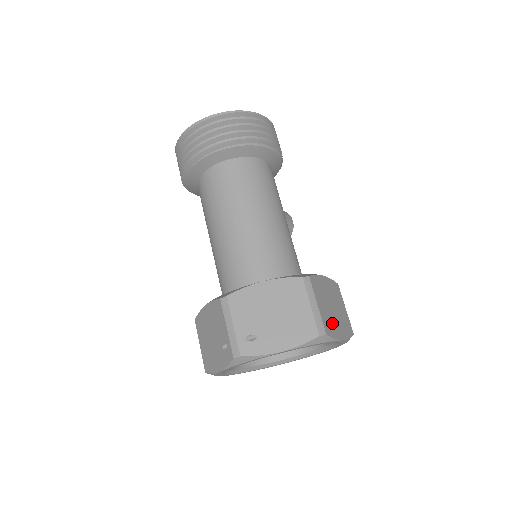
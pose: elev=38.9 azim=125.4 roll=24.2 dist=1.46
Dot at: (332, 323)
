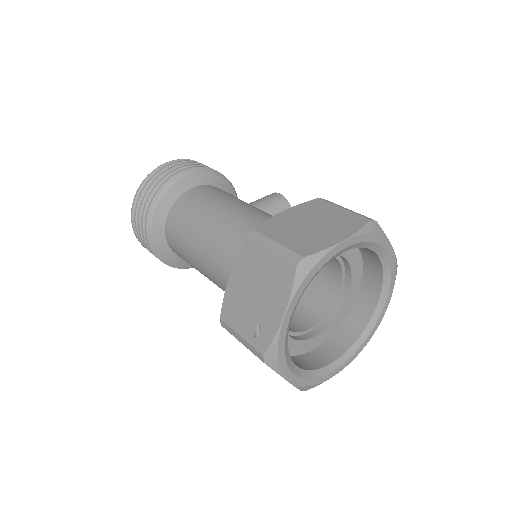
Dot at: (315, 239)
